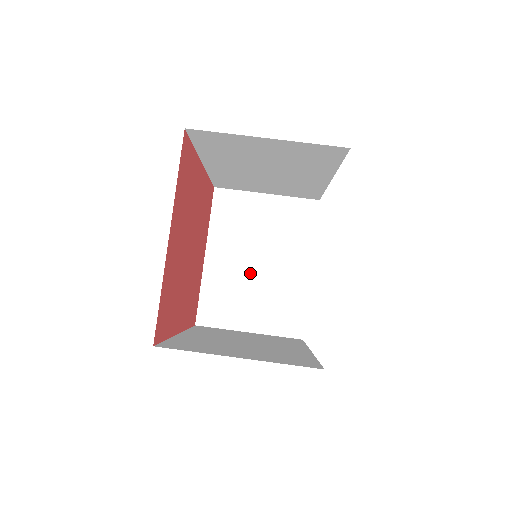
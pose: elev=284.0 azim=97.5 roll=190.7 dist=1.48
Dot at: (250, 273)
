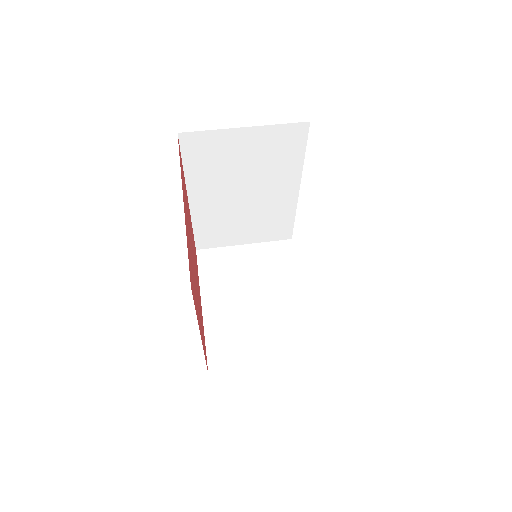
Dot at: (250, 311)
